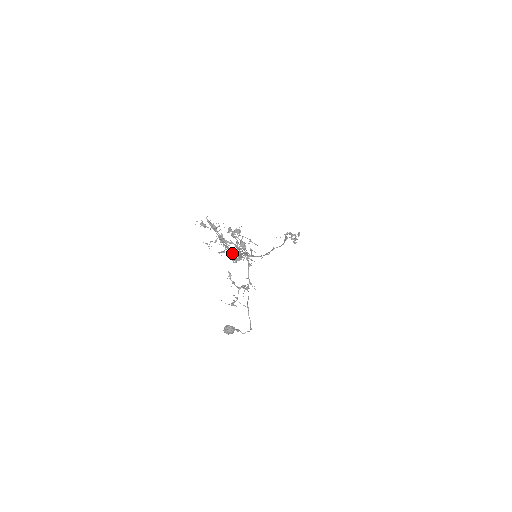
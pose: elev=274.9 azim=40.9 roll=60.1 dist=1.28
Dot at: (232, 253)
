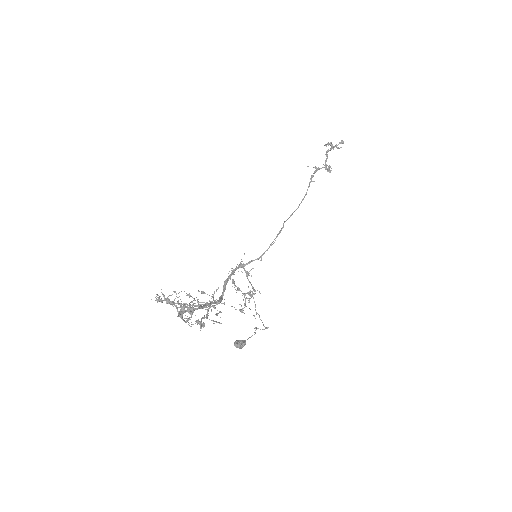
Dot at: (205, 307)
